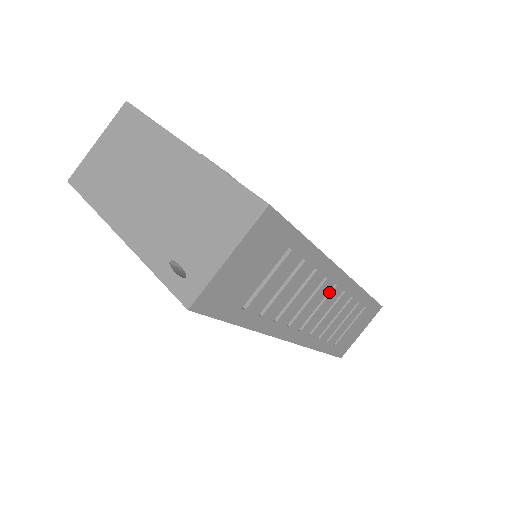
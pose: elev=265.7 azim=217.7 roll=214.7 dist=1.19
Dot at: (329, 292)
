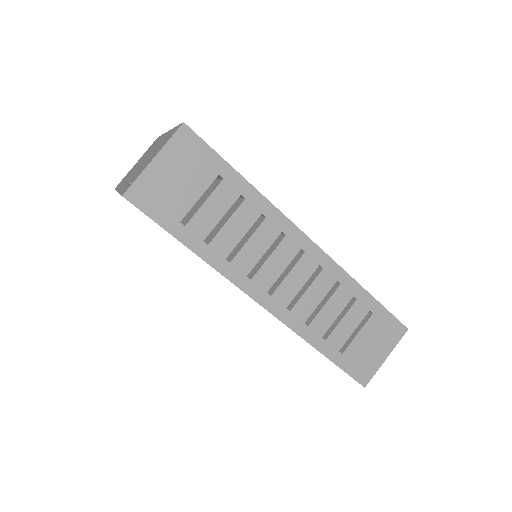
Dot at: (298, 259)
